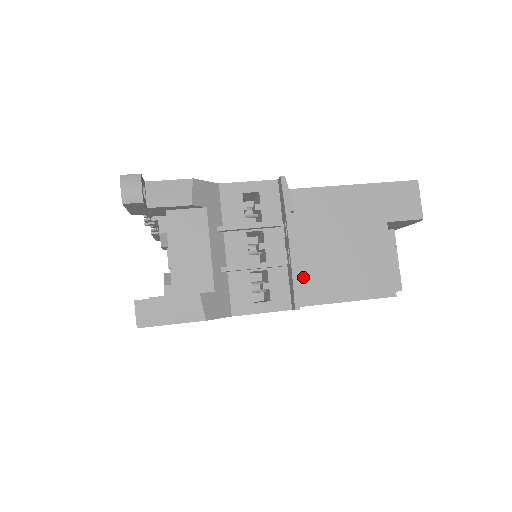
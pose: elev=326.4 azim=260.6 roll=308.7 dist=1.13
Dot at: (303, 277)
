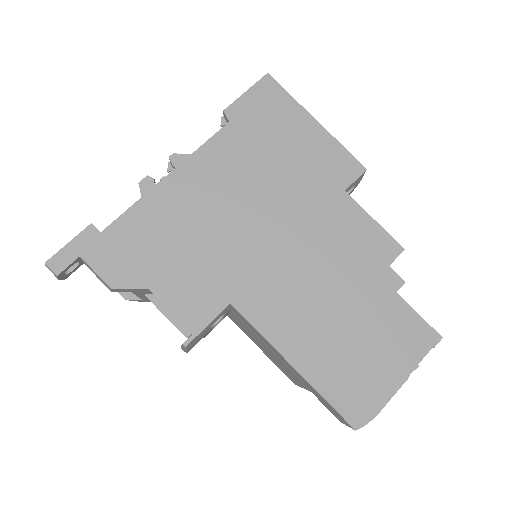
Dot at: (238, 323)
